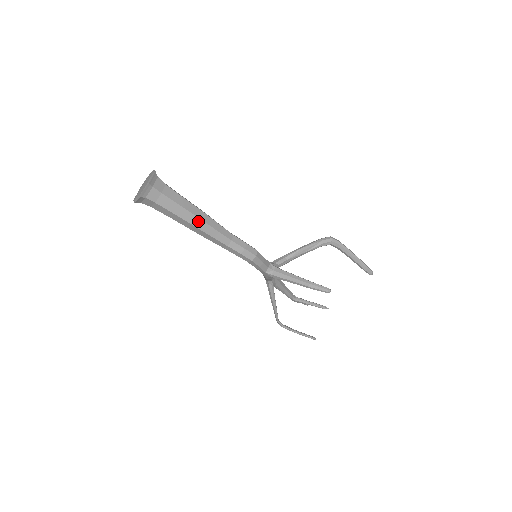
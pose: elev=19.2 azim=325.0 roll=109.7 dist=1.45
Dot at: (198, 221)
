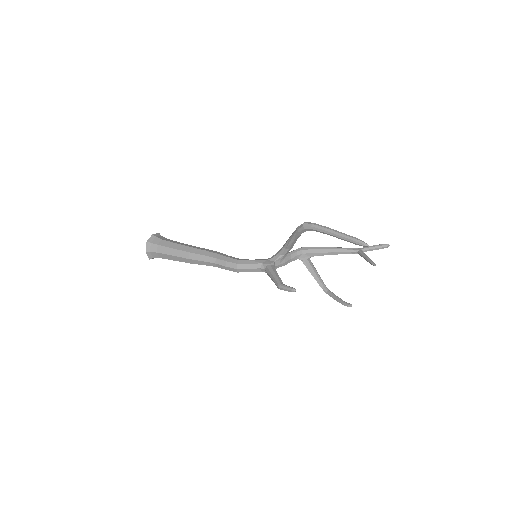
Dot at: (187, 260)
